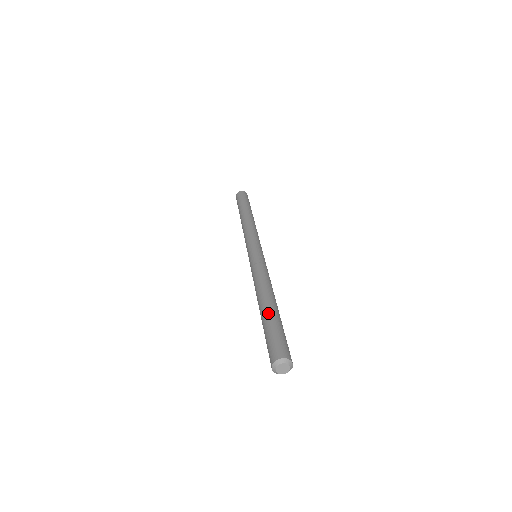
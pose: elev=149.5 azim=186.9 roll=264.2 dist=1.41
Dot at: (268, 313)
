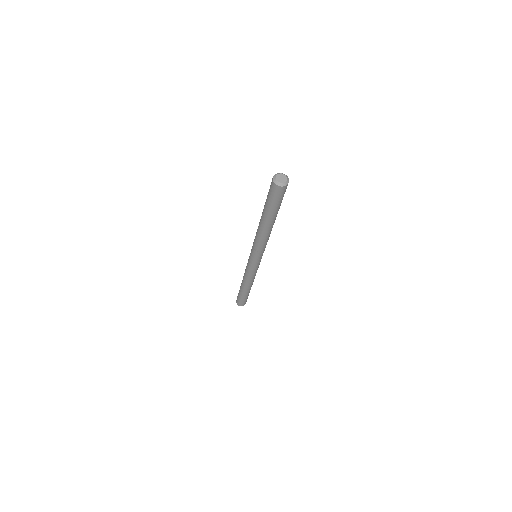
Dot at: occluded
